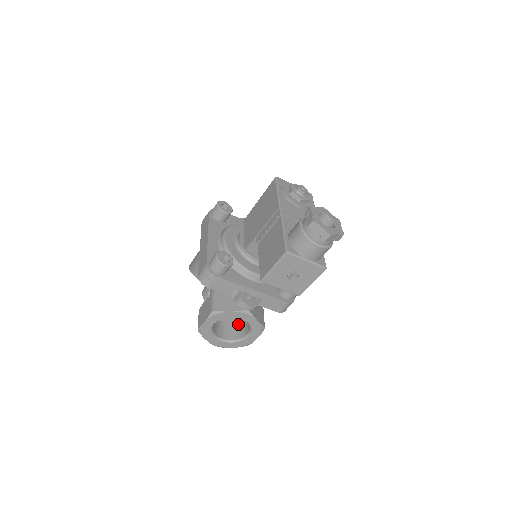
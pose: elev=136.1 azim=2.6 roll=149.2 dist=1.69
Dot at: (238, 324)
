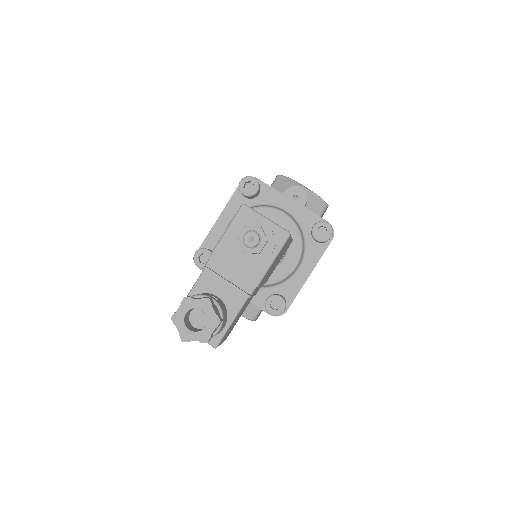
Dot at: occluded
